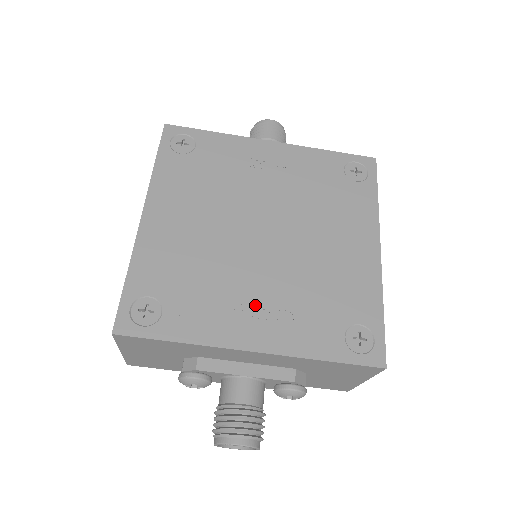
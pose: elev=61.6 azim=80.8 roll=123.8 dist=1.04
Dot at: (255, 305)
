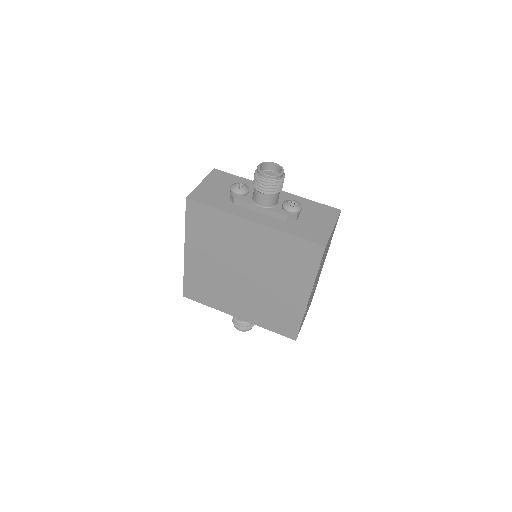
Dot at: occluded
